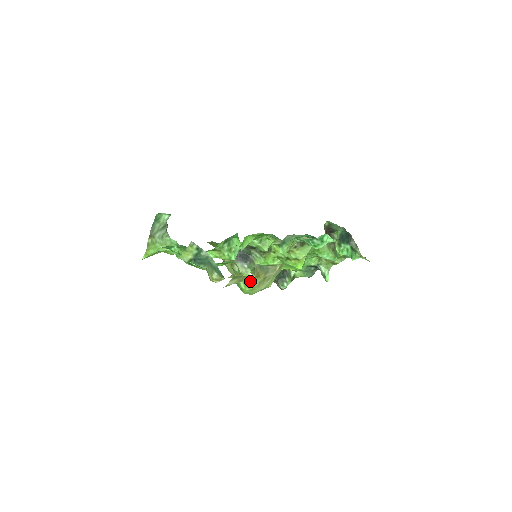
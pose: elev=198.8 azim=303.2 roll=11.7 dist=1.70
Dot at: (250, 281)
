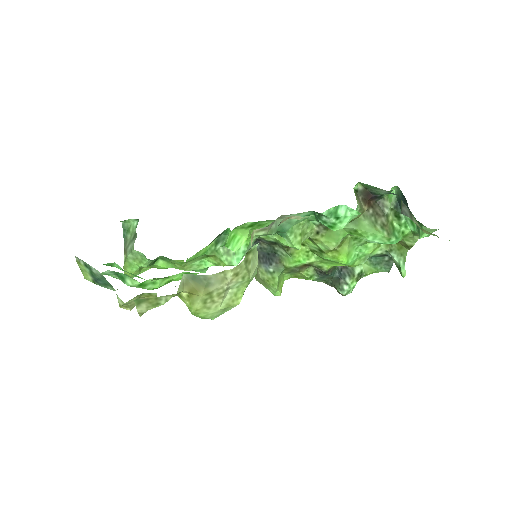
Dot at: (186, 301)
